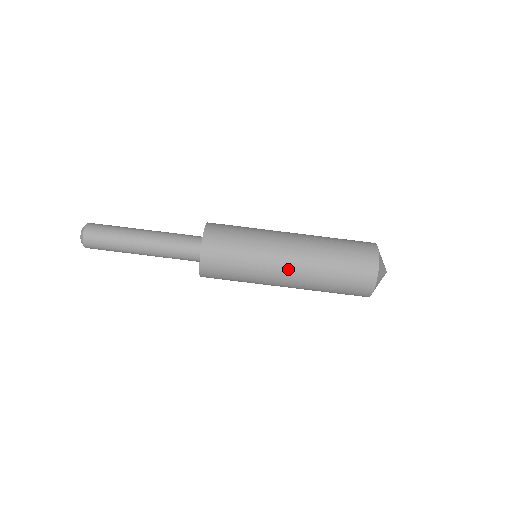
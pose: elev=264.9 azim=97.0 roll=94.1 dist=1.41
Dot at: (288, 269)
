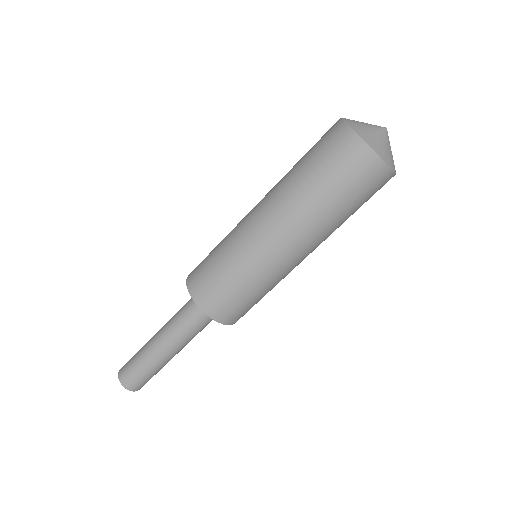
Dot at: (301, 254)
